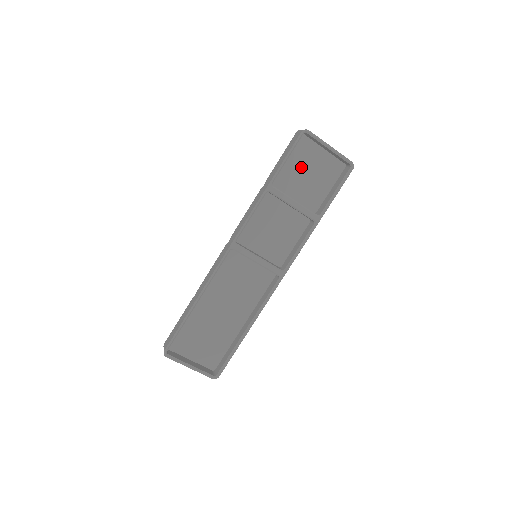
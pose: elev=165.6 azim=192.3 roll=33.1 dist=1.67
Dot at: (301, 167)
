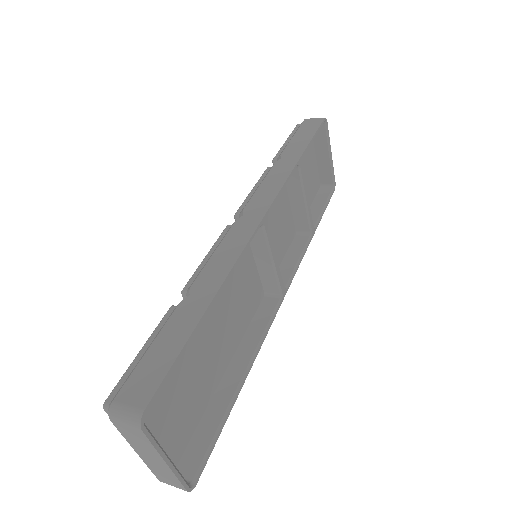
Dot at: (303, 161)
